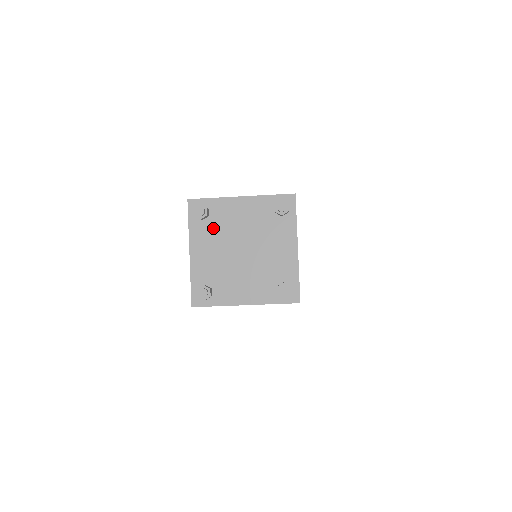
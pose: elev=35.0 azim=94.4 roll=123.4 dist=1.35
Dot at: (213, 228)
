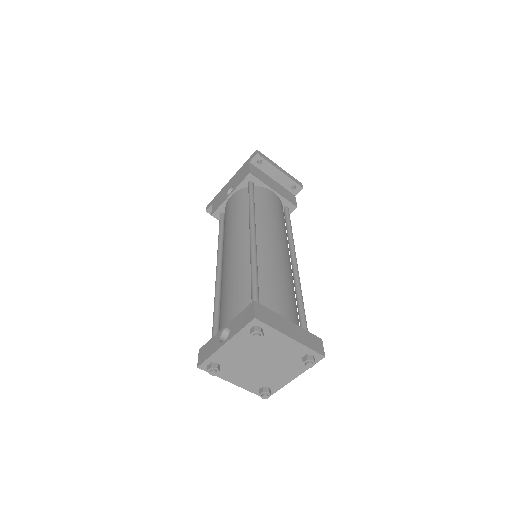
Dot at: (255, 342)
